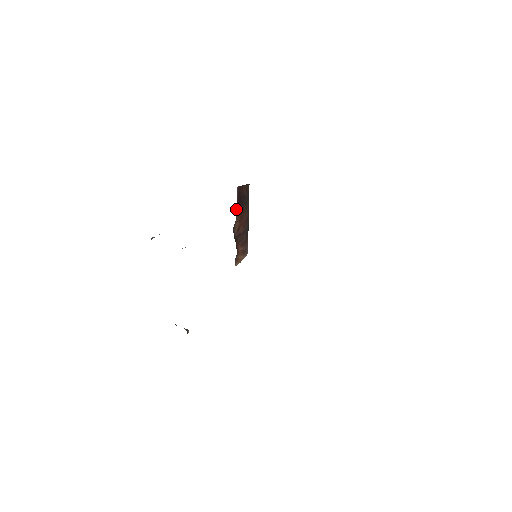
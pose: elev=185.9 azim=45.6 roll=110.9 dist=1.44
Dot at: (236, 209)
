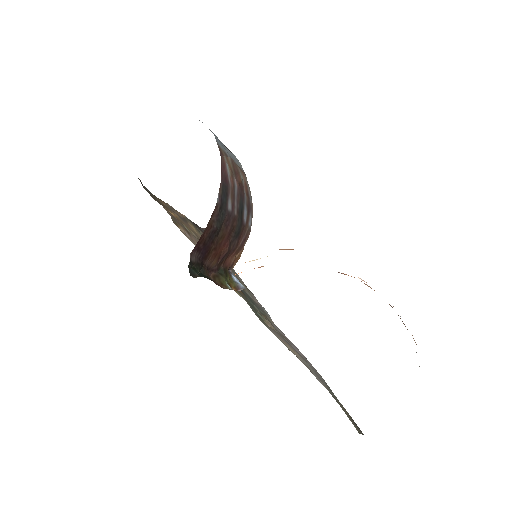
Dot at: (202, 262)
